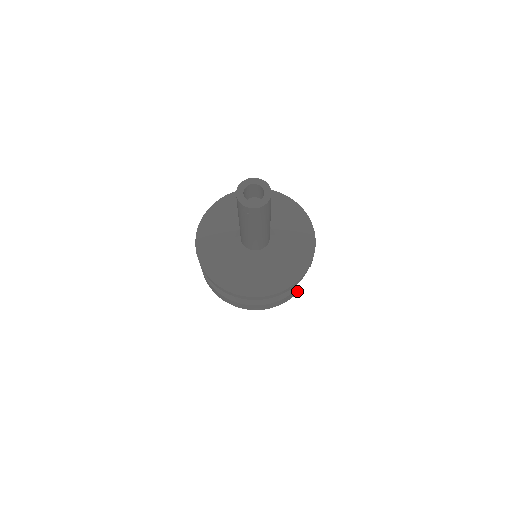
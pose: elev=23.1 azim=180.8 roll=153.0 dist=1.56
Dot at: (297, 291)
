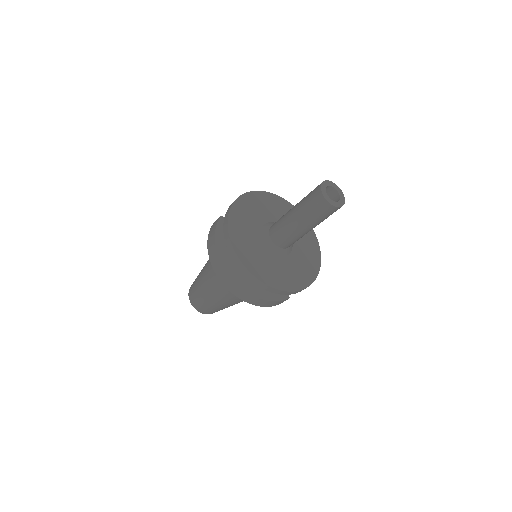
Dot at: (282, 302)
